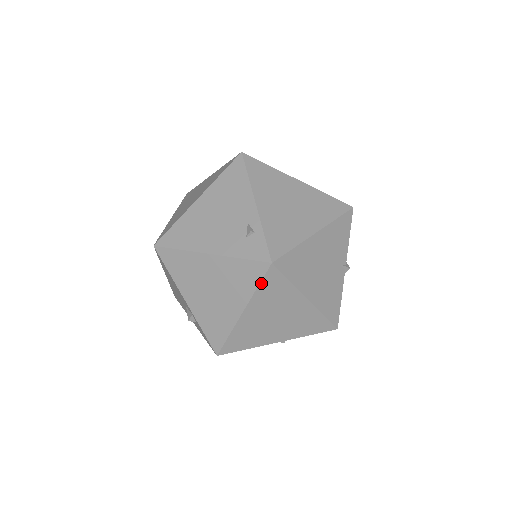
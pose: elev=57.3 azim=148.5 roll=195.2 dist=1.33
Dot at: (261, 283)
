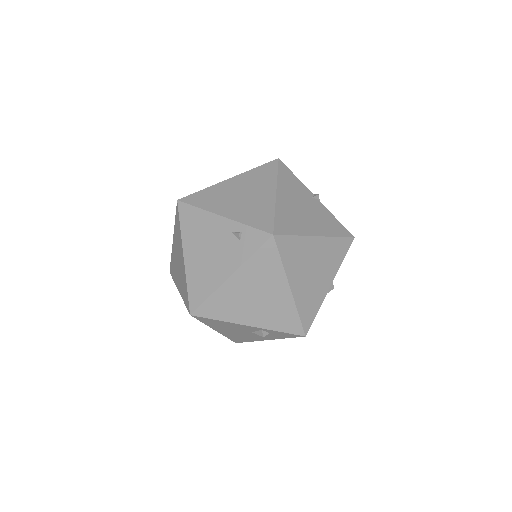
Dot at: (280, 255)
